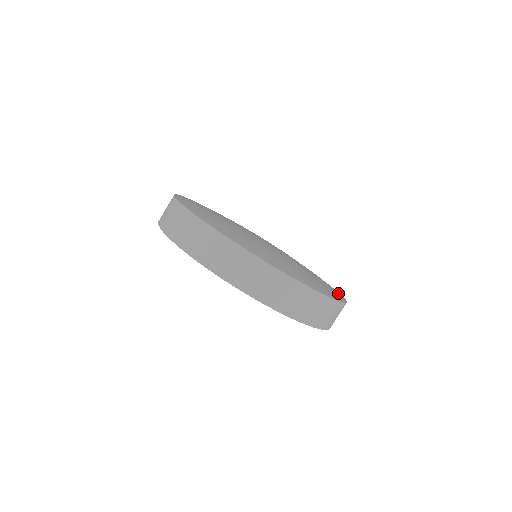
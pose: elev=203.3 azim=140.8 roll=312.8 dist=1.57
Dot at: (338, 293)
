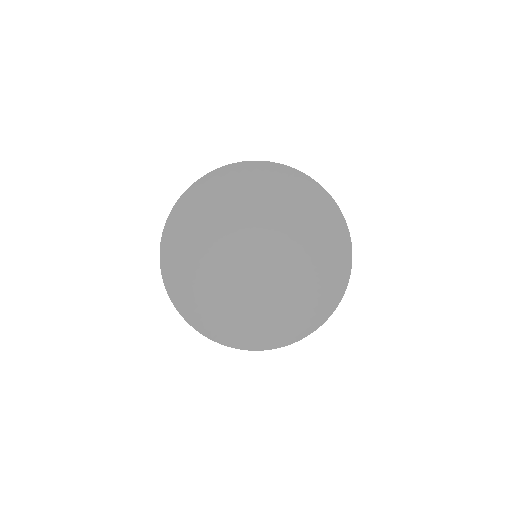
Dot at: occluded
